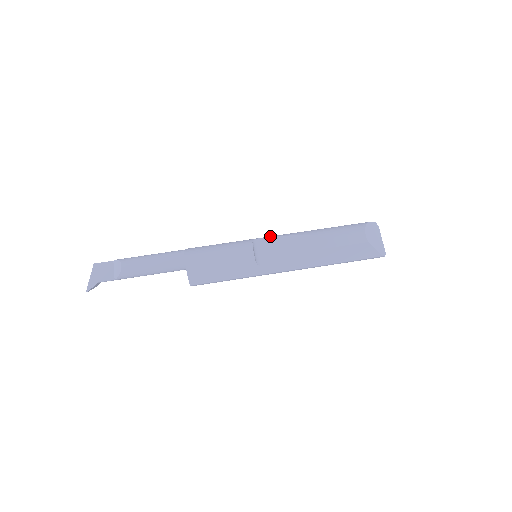
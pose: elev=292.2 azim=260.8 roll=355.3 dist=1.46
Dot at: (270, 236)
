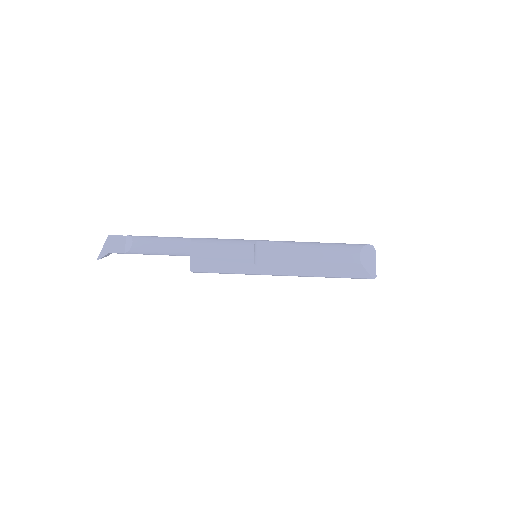
Dot at: occluded
